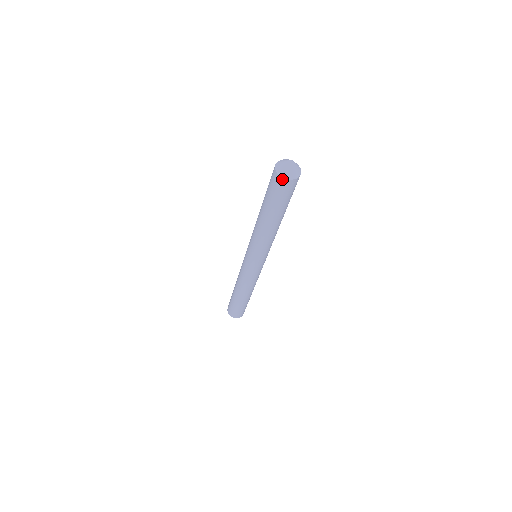
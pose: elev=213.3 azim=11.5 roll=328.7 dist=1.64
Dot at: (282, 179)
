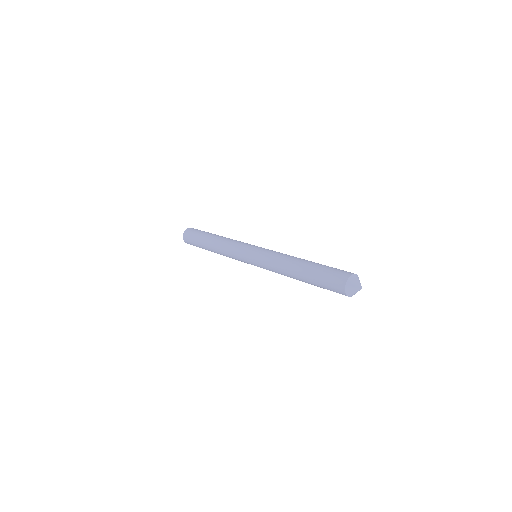
Dot at: occluded
